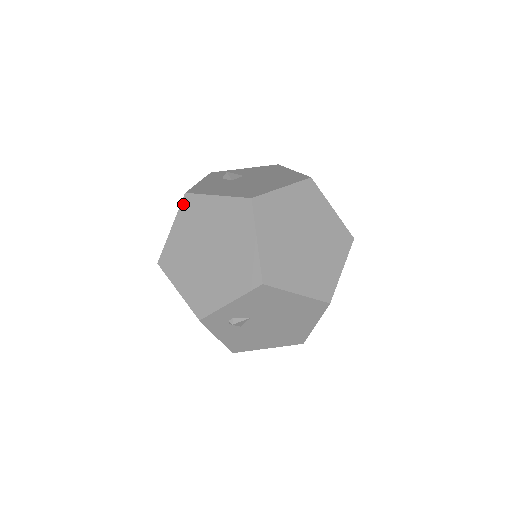
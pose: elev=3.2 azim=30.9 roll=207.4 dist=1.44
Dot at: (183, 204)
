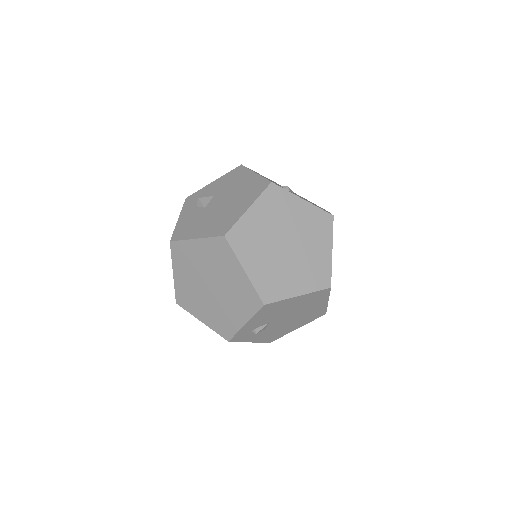
Dot at: (173, 251)
